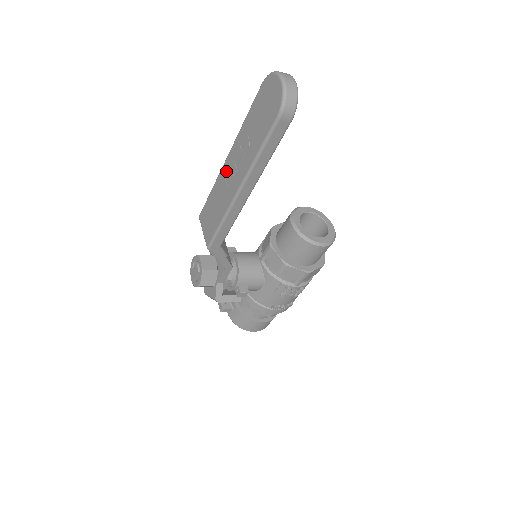
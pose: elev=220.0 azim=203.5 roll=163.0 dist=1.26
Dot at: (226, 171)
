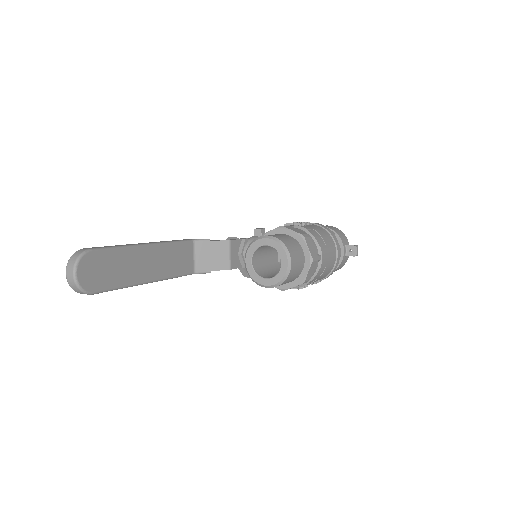
Dot at: occluded
